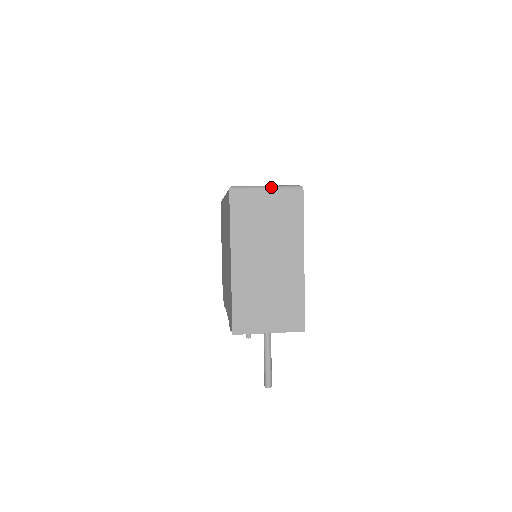
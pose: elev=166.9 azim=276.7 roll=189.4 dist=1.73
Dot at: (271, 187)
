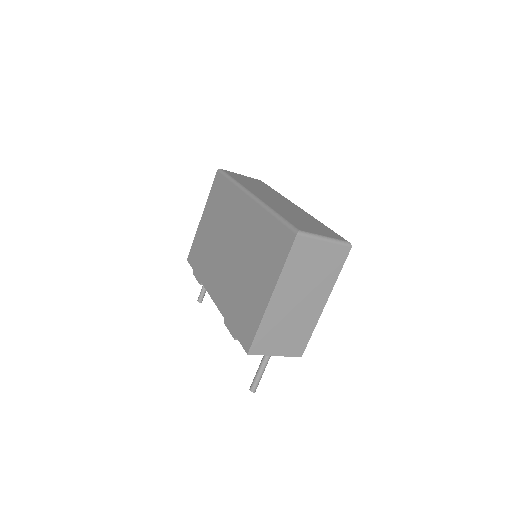
Dot at: (329, 240)
